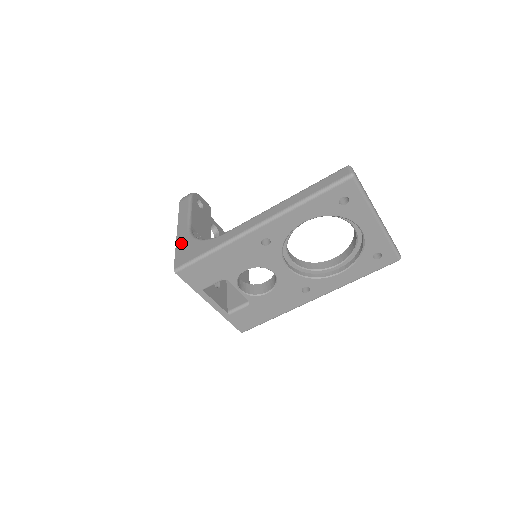
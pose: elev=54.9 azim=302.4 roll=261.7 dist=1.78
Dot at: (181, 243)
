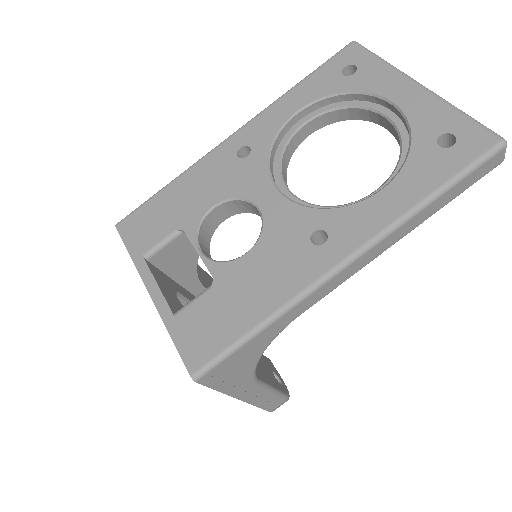
Dot at: occluded
